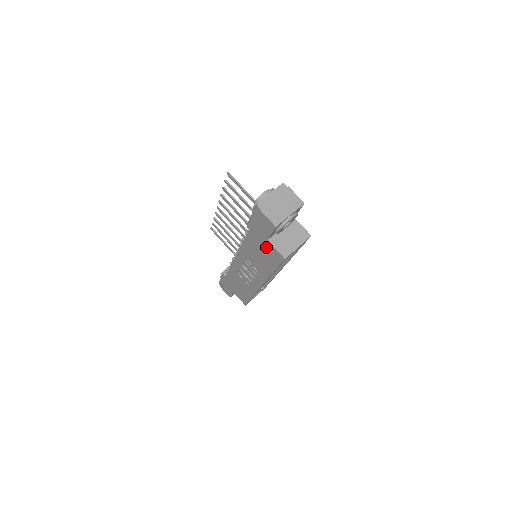
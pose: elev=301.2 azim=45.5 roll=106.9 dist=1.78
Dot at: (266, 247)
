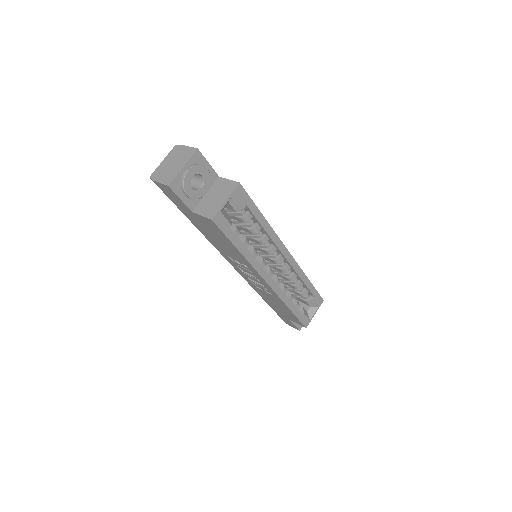
Dot at: (203, 223)
